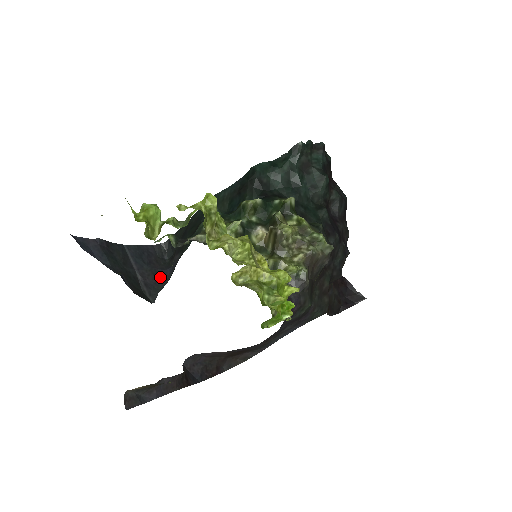
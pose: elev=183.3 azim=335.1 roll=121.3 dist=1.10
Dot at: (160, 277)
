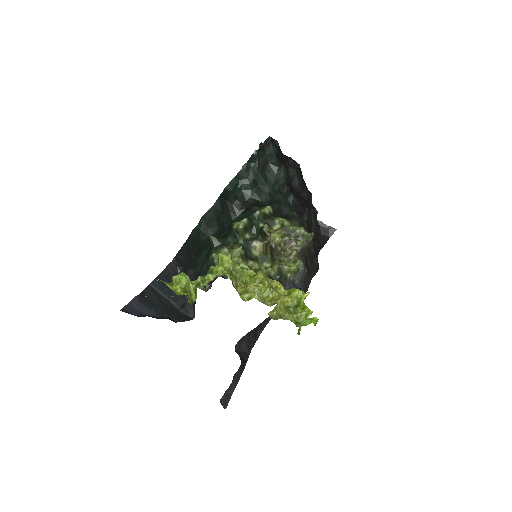
Dot at: occluded
